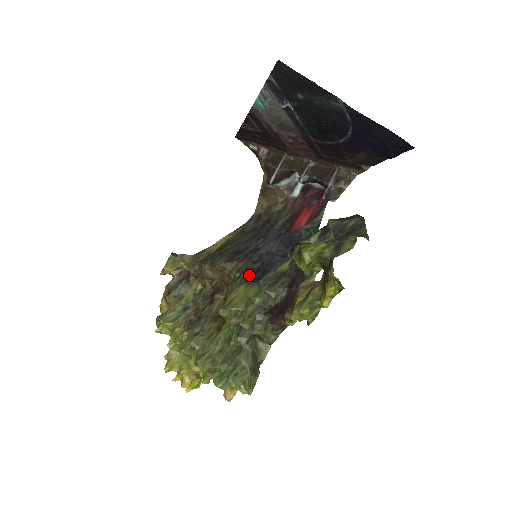
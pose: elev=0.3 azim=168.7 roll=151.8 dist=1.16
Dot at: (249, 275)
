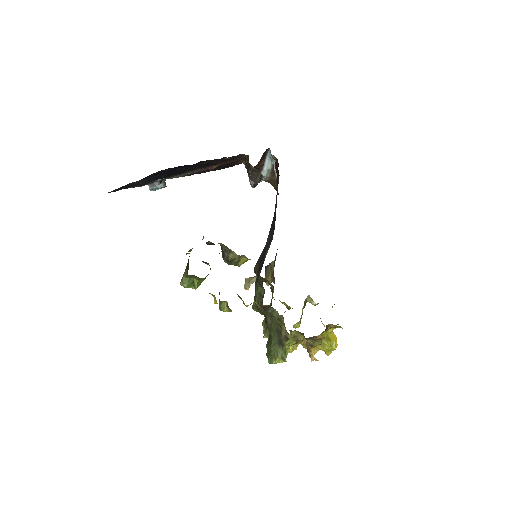
Dot at: (258, 273)
